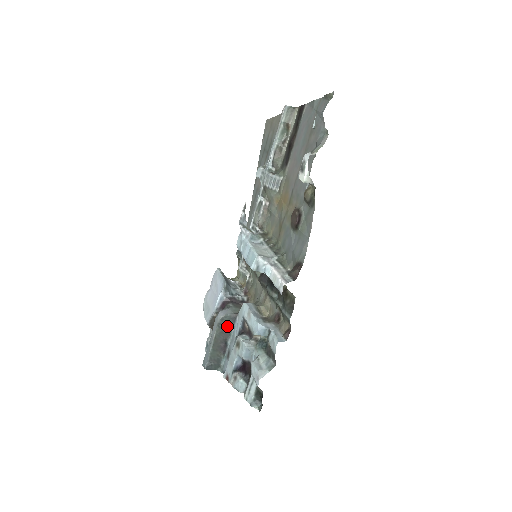
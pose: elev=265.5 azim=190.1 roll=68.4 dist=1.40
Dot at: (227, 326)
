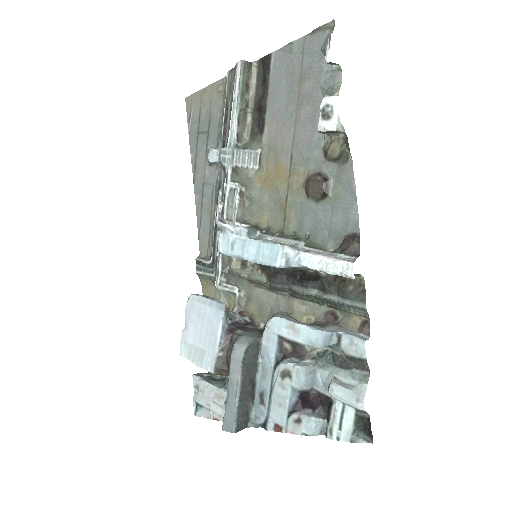
Dot at: (252, 359)
